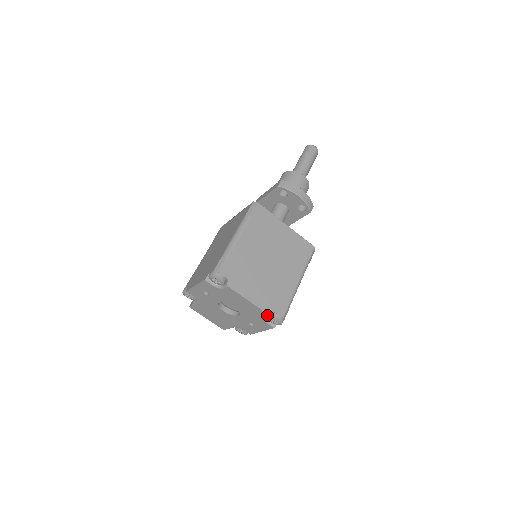
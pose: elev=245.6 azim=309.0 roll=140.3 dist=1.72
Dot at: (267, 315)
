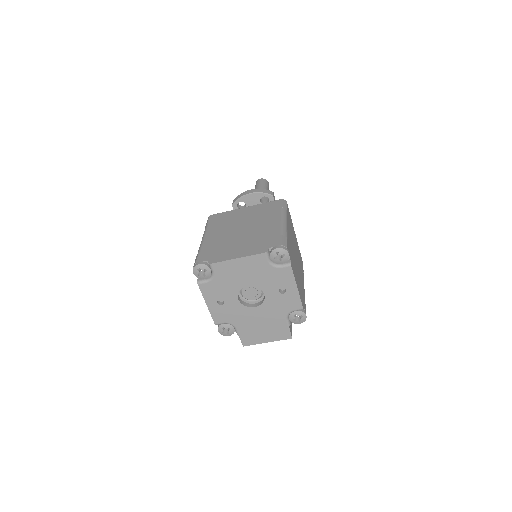
Dot at: (265, 255)
